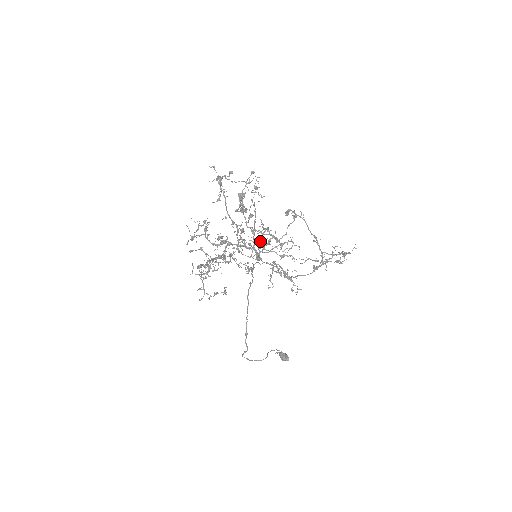
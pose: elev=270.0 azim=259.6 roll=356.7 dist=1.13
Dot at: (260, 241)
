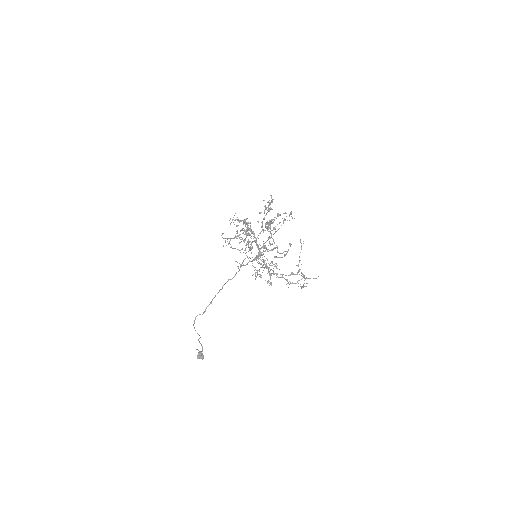
Dot at: occluded
